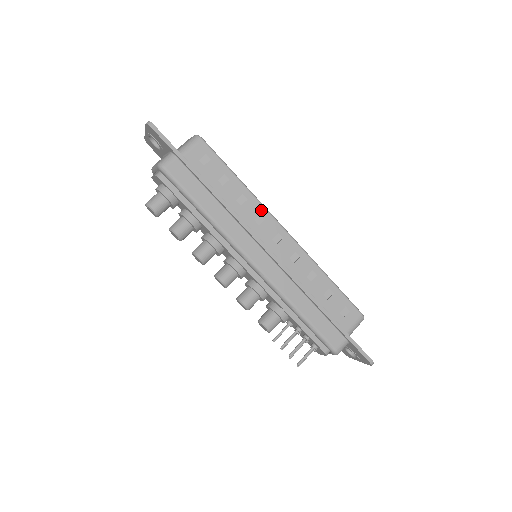
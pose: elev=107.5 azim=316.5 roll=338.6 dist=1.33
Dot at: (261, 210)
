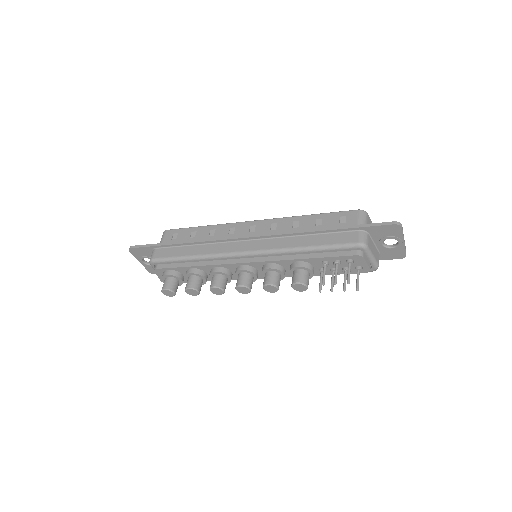
Dot at: (229, 226)
